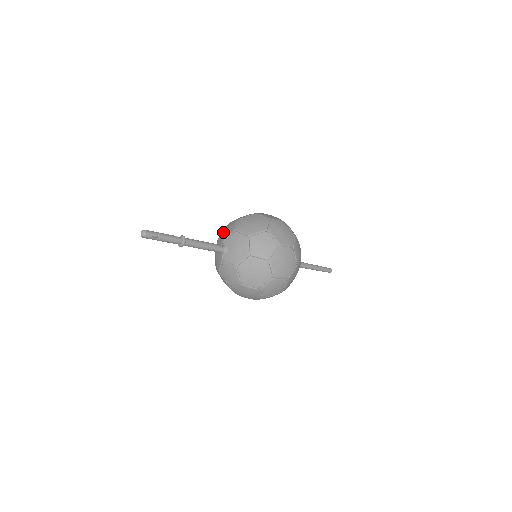
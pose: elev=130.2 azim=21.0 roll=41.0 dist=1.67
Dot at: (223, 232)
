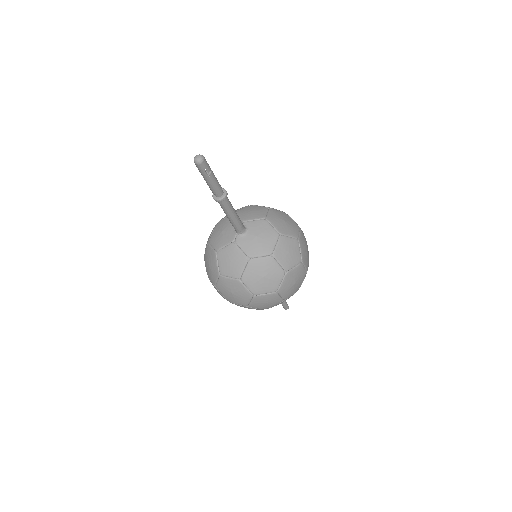
Dot at: (244, 211)
